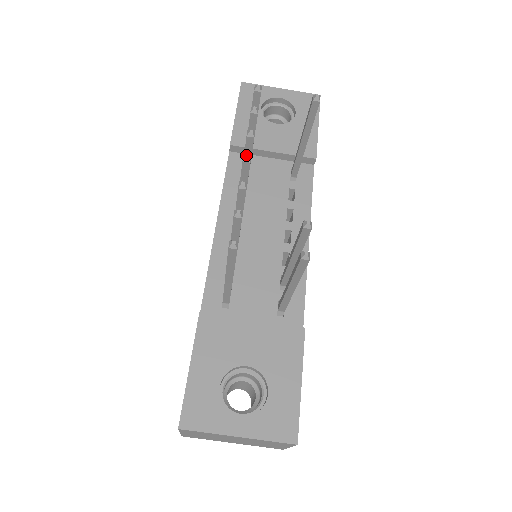
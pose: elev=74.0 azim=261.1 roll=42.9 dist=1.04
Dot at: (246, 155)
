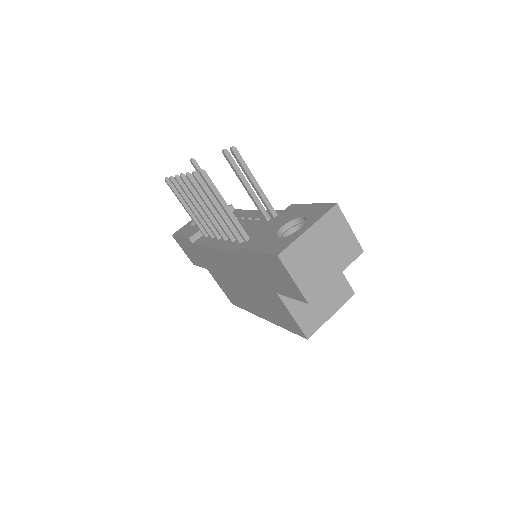
Dot at: (180, 174)
